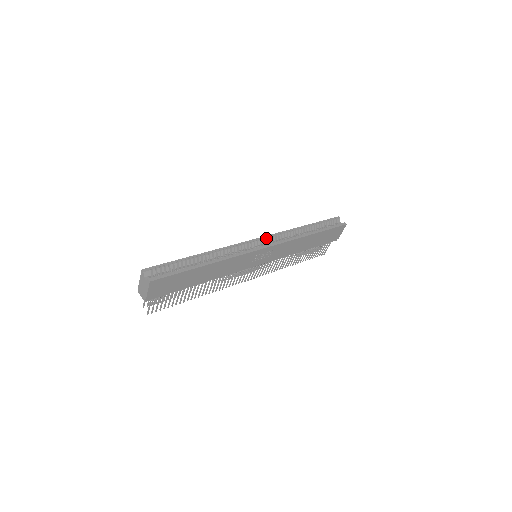
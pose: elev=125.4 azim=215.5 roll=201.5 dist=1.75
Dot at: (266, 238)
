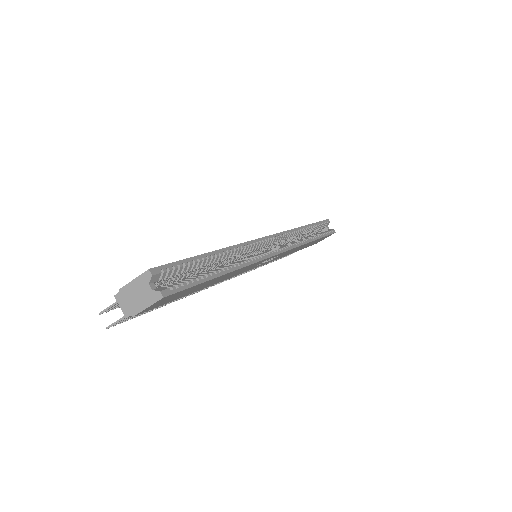
Dot at: (277, 236)
